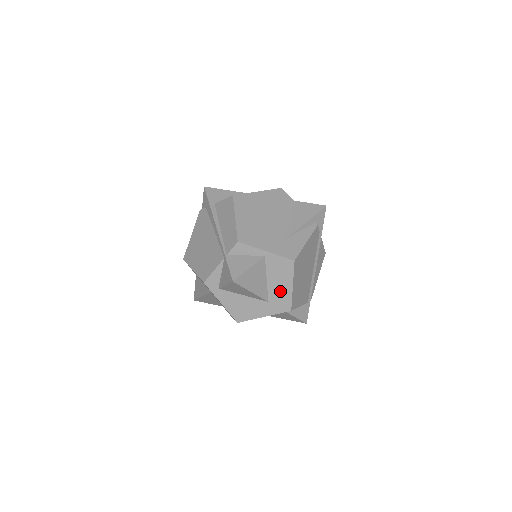
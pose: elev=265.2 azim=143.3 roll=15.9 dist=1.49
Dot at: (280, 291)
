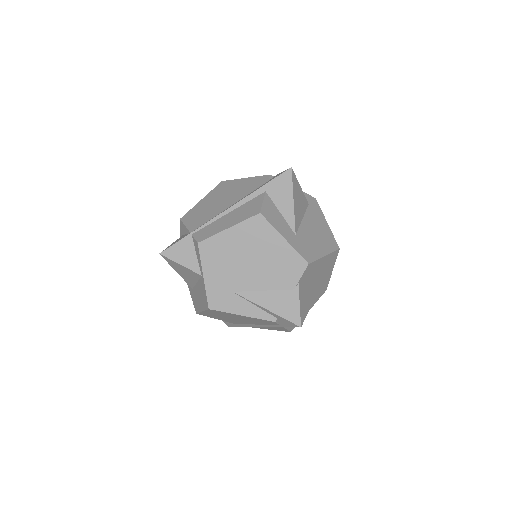
Dot at: (198, 299)
